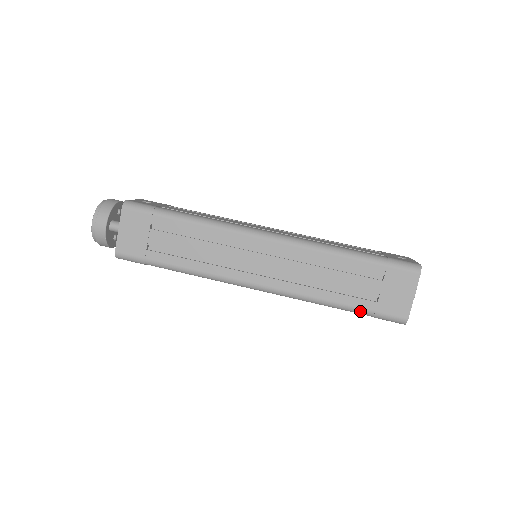
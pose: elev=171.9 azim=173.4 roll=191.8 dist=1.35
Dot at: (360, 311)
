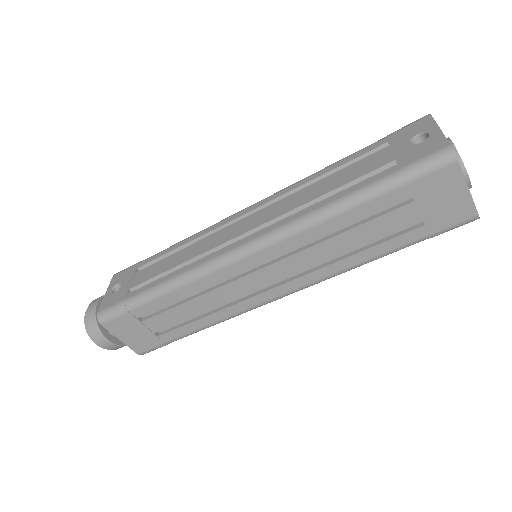
Dot at: occluded
